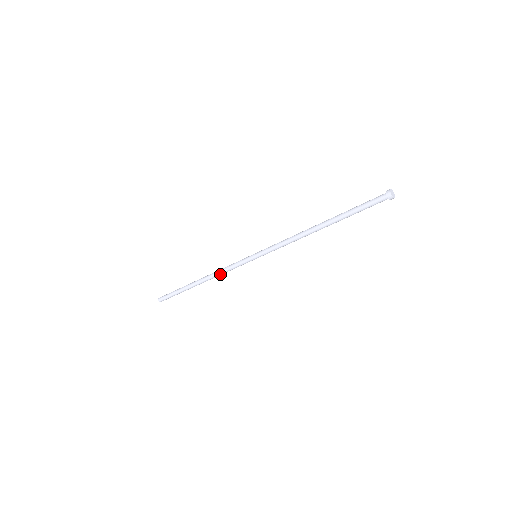
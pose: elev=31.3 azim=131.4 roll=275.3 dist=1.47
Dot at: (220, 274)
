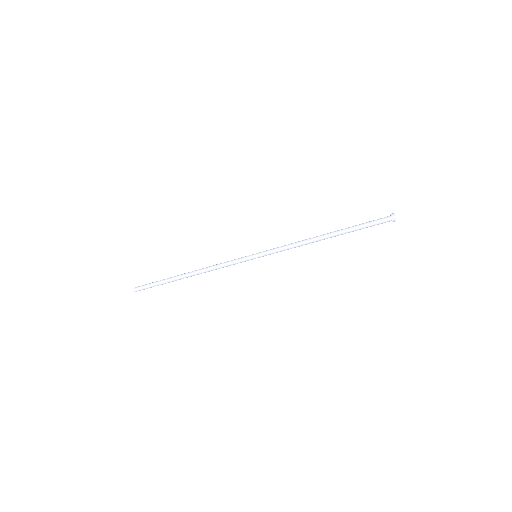
Dot at: (213, 267)
